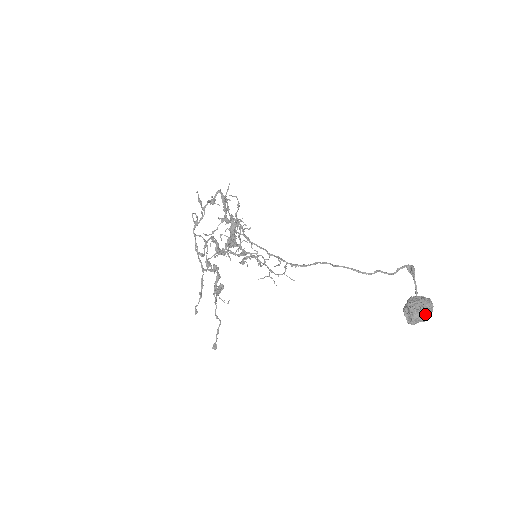
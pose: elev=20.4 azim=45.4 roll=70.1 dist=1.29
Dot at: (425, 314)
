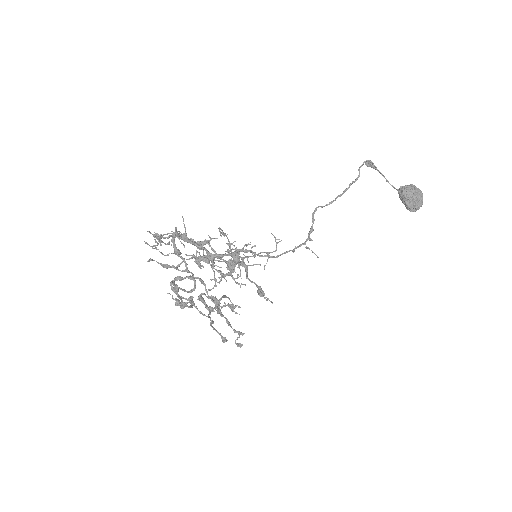
Dot at: (422, 200)
